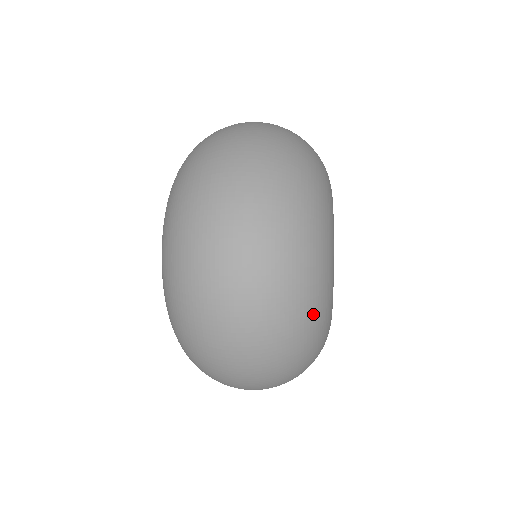
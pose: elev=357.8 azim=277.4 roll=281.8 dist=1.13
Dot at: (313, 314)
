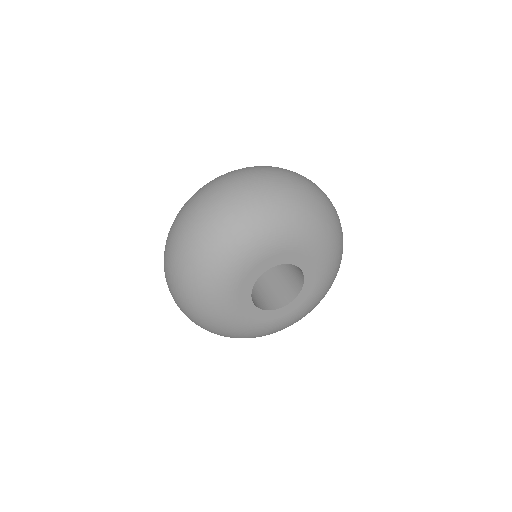
Dot at: (221, 332)
